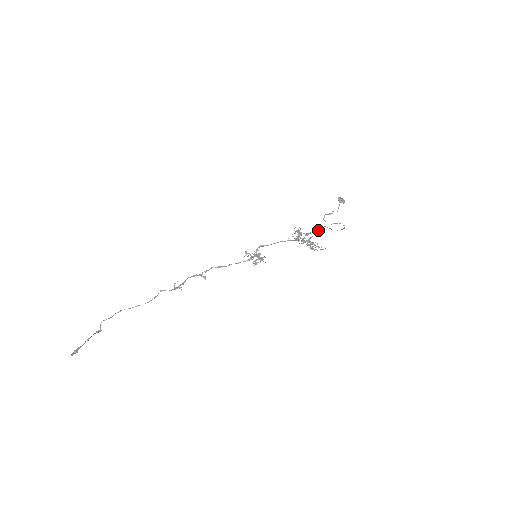
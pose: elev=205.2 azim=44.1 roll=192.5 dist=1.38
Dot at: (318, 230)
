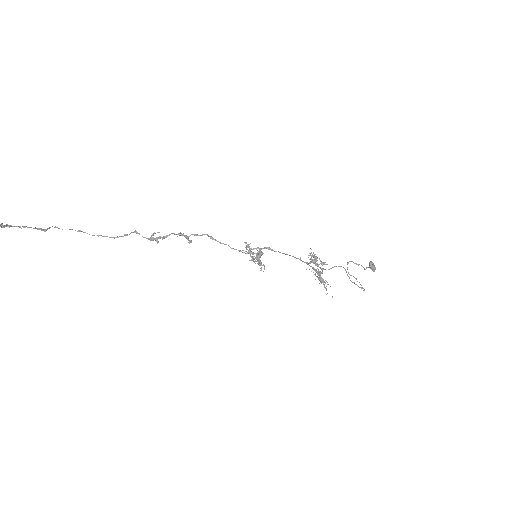
Dot at: occluded
